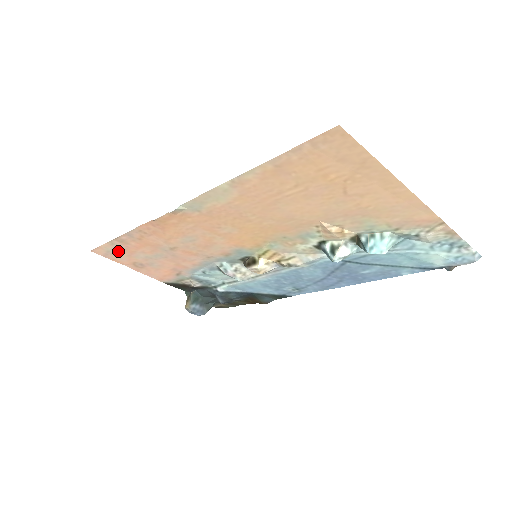
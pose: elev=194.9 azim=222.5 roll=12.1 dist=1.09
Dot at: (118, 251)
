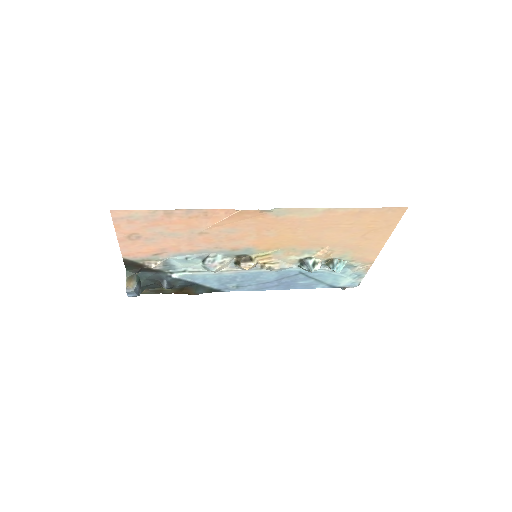
Dot at: (142, 219)
